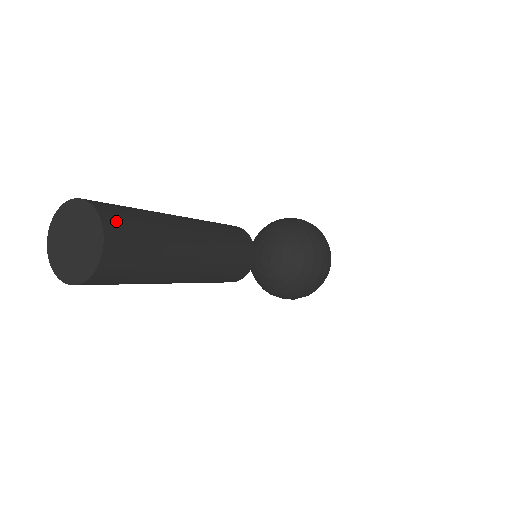
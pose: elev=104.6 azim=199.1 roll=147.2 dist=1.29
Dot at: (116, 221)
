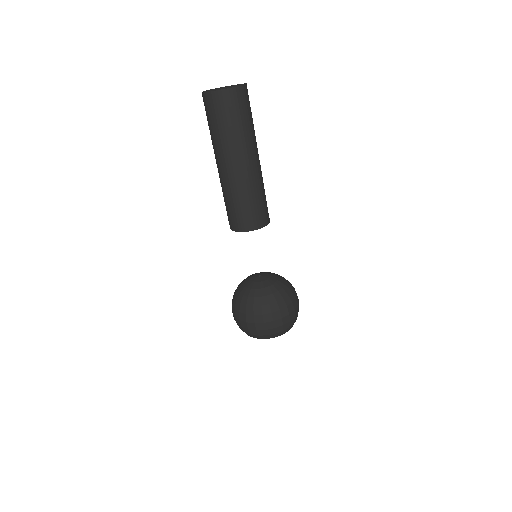
Dot at: occluded
